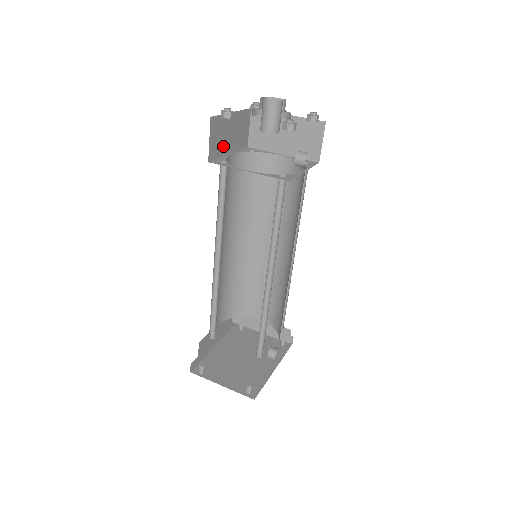
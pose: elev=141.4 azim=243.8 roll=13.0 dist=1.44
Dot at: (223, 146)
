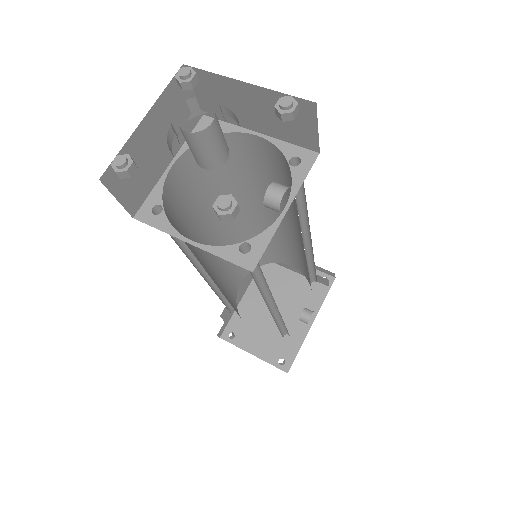
Dot at: (151, 171)
